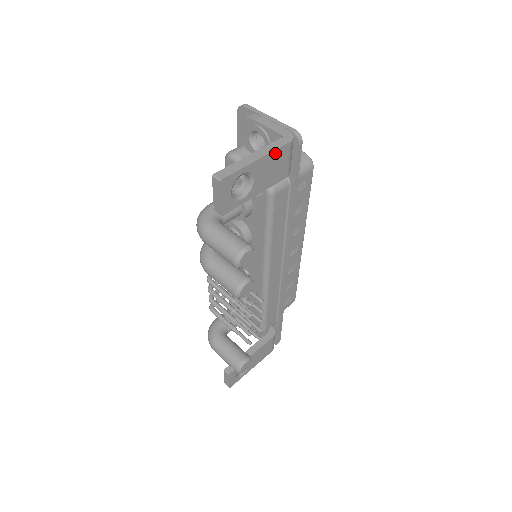
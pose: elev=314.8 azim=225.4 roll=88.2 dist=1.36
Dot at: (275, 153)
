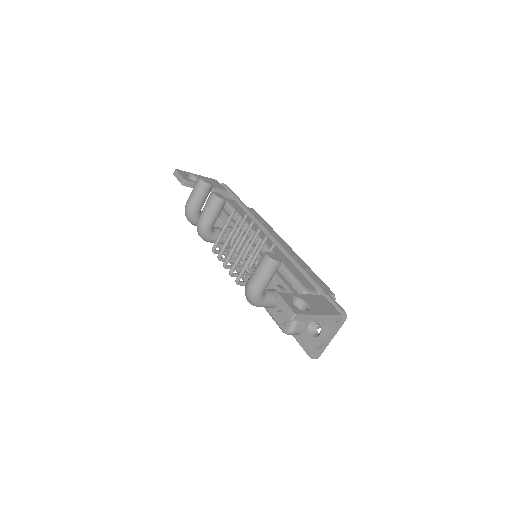
Dot at: (208, 179)
